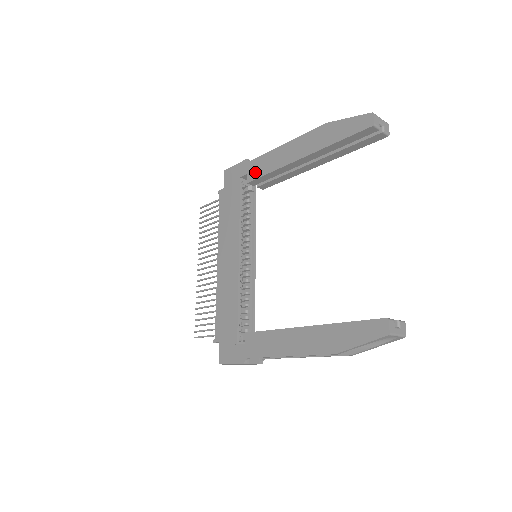
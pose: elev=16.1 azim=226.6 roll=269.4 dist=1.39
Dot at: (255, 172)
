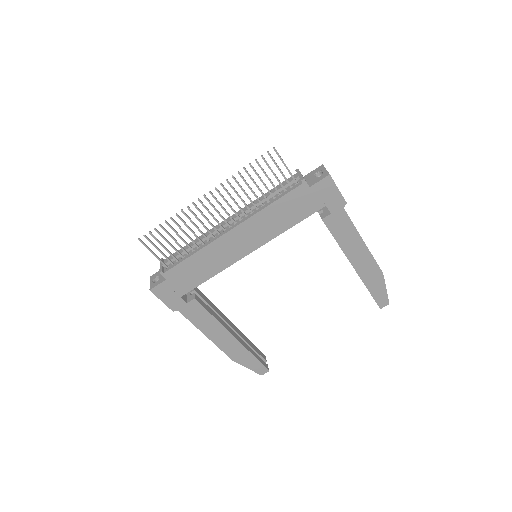
Dot at: (335, 224)
